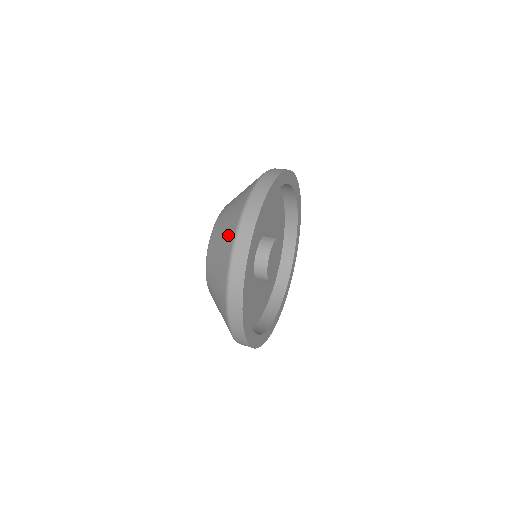
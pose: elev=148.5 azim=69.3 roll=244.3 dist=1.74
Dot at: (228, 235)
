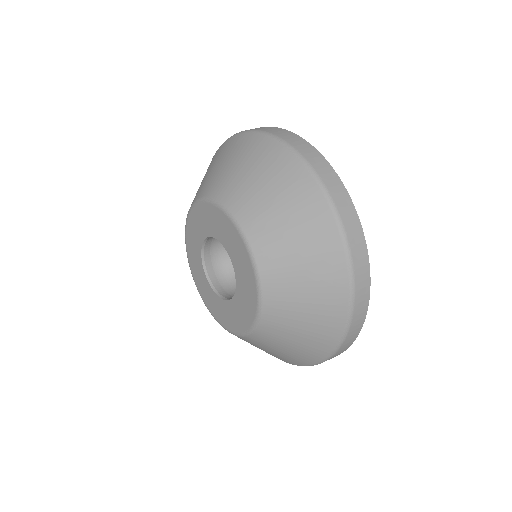
Dot at: (313, 222)
